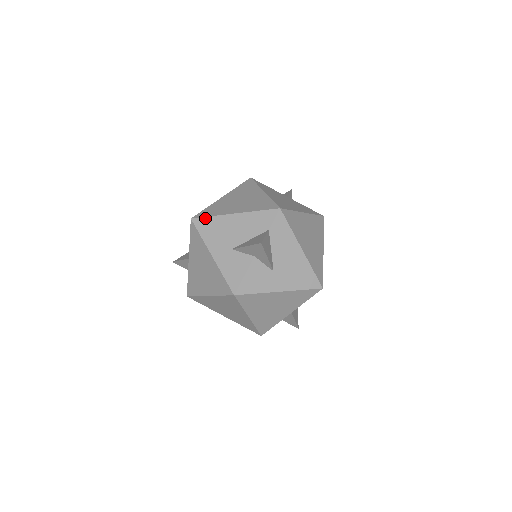
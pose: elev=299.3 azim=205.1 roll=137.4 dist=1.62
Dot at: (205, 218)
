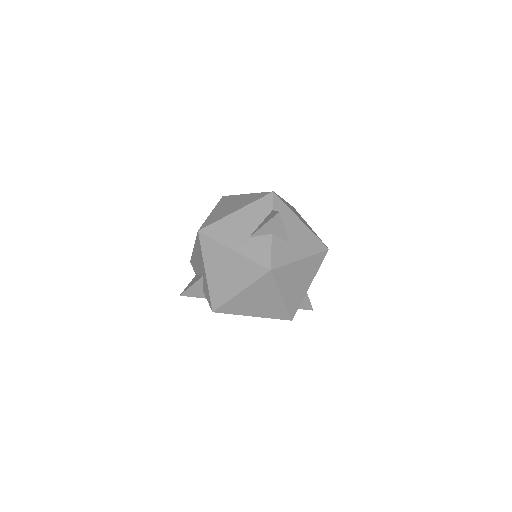
Dot at: (211, 225)
